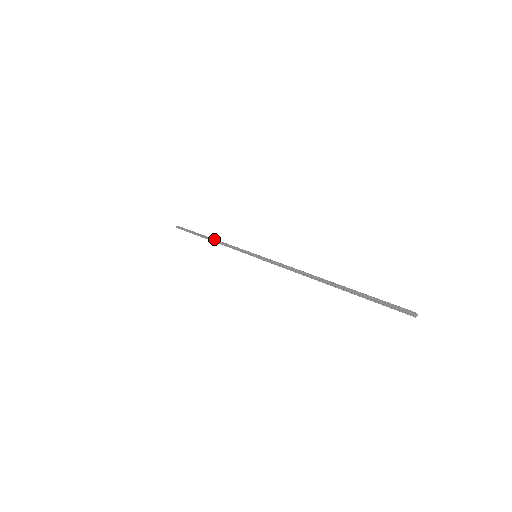
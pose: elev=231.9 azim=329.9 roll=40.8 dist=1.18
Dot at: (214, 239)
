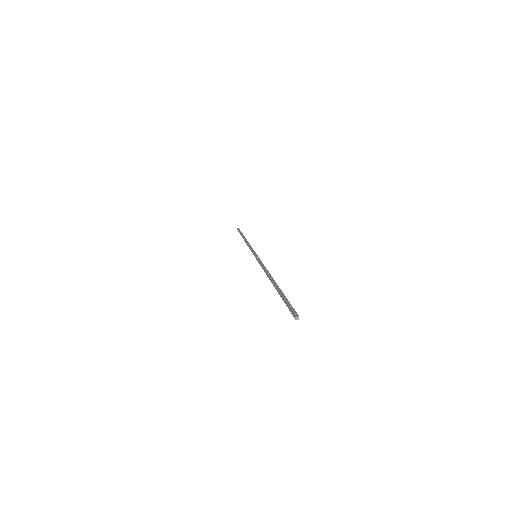
Dot at: occluded
